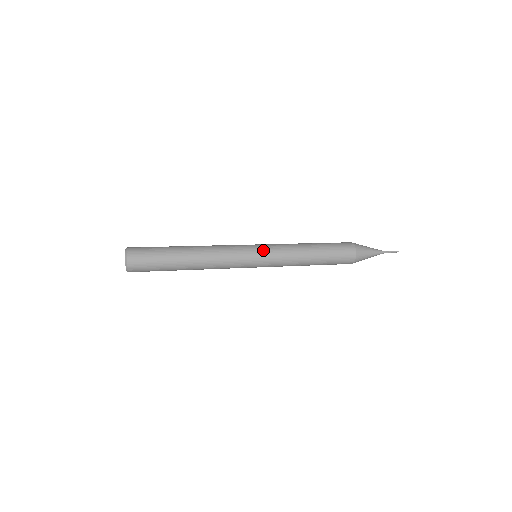
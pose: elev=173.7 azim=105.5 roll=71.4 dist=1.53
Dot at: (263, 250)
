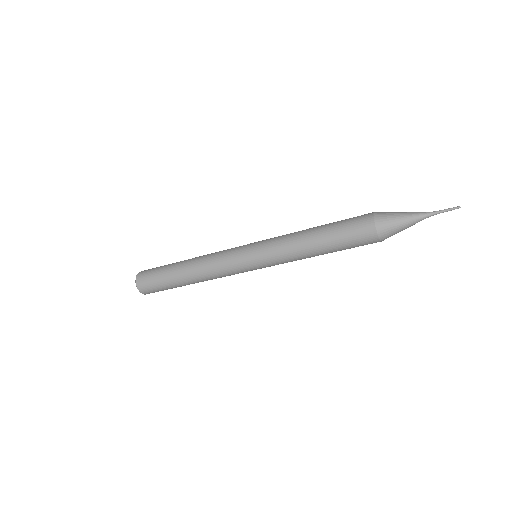
Dot at: (257, 242)
